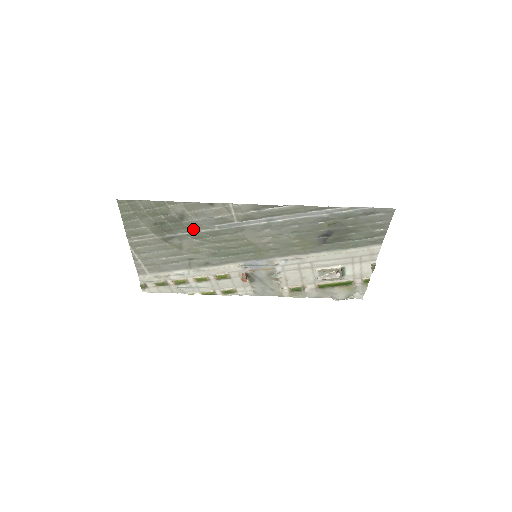
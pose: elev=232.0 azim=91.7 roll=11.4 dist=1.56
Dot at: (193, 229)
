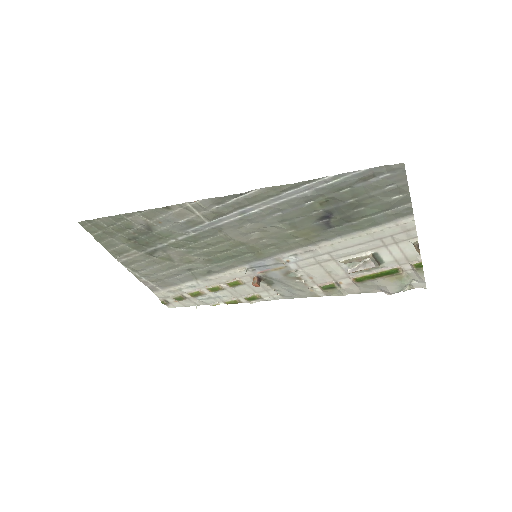
Dot at: (169, 238)
